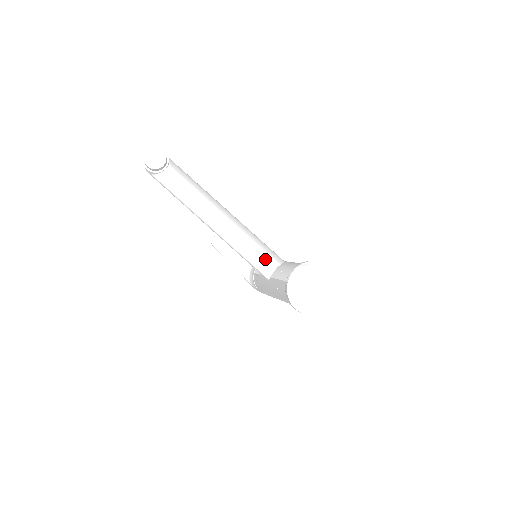
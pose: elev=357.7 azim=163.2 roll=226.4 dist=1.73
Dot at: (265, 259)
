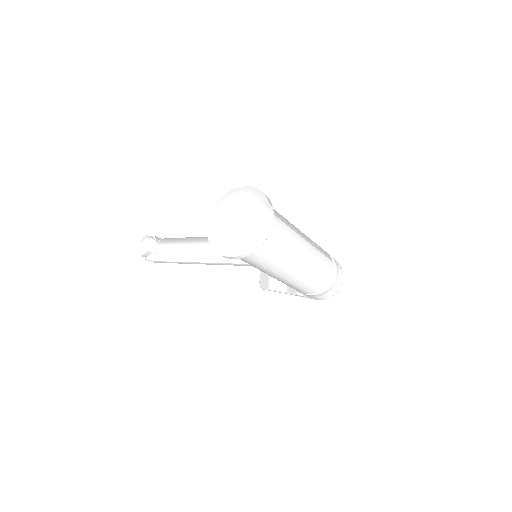
Dot at: occluded
